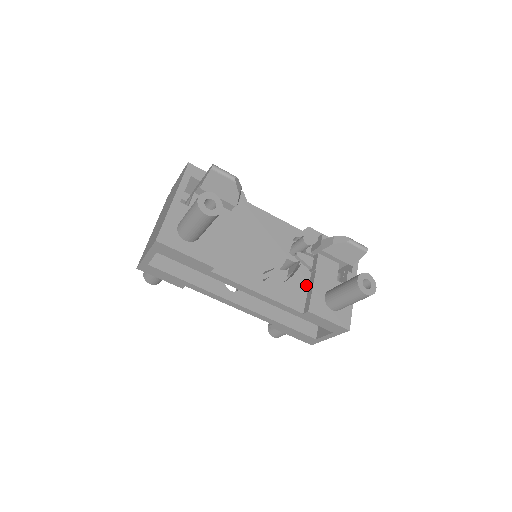
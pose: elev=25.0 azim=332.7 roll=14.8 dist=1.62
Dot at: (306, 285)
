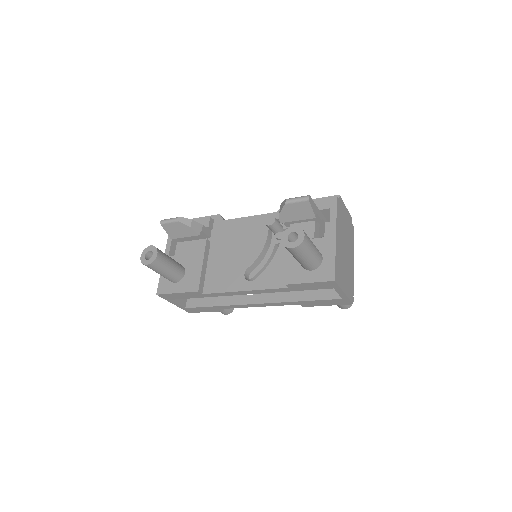
Dot at: occluded
